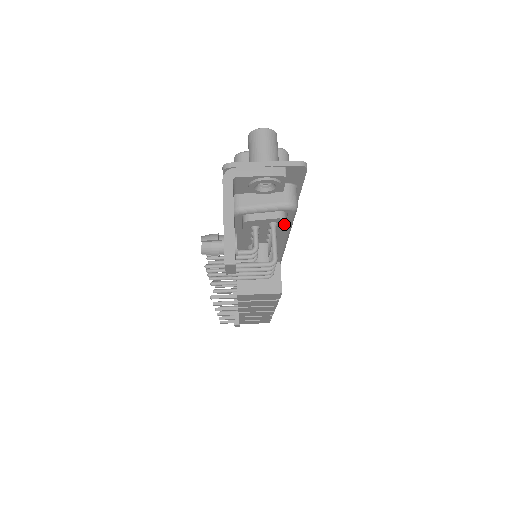
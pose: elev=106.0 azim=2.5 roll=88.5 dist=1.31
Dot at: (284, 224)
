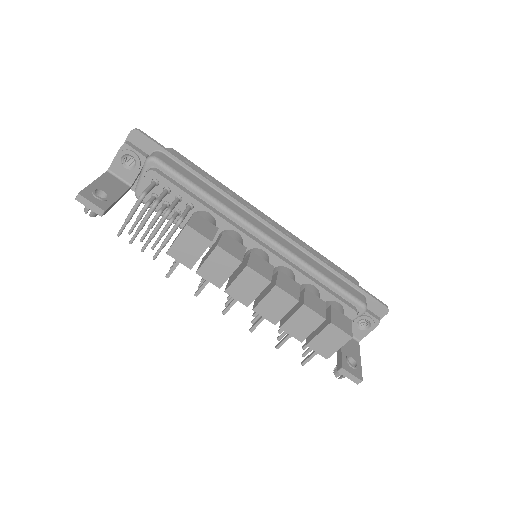
Dot at: (161, 177)
